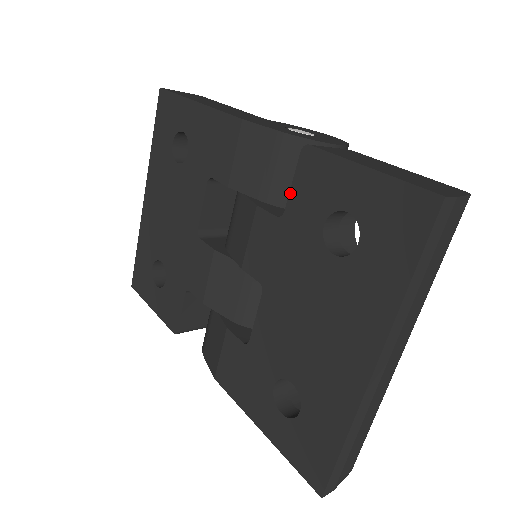
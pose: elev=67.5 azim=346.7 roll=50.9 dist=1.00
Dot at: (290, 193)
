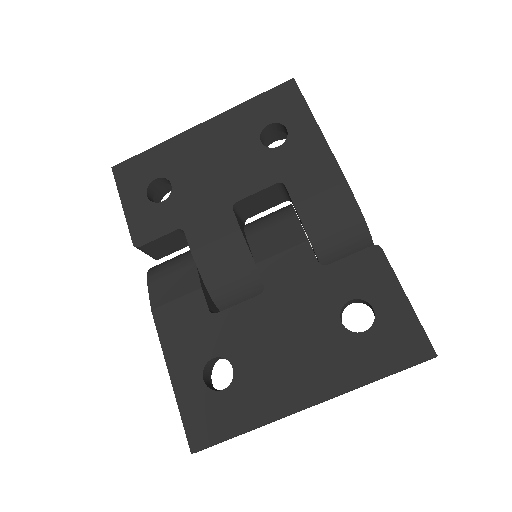
Dot at: (342, 259)
